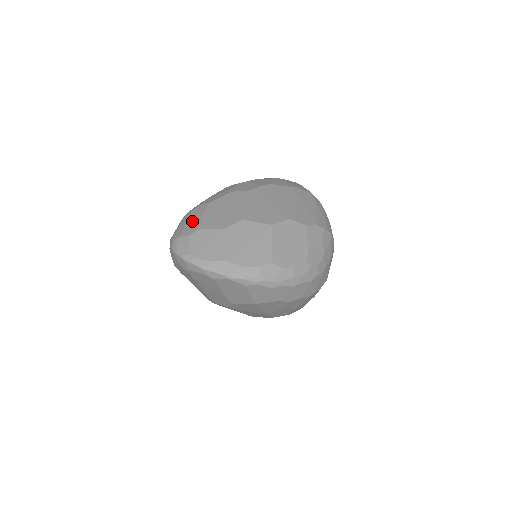
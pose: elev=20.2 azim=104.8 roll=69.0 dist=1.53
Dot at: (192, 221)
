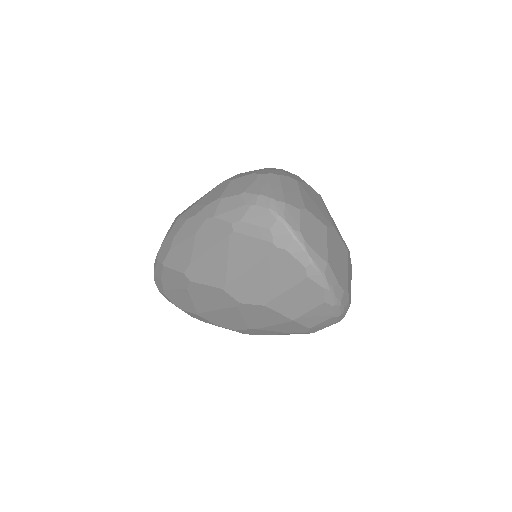
Dot at: (291, 191)
